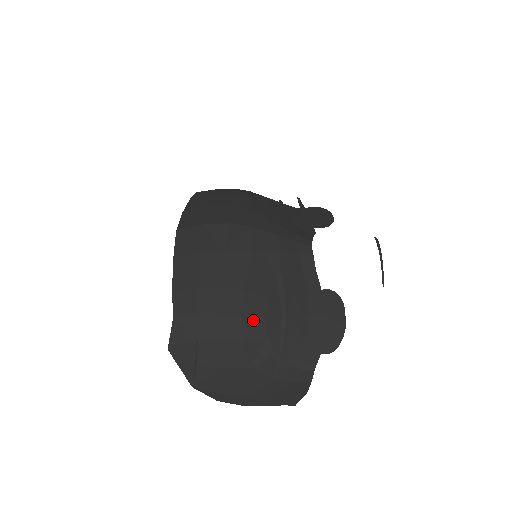
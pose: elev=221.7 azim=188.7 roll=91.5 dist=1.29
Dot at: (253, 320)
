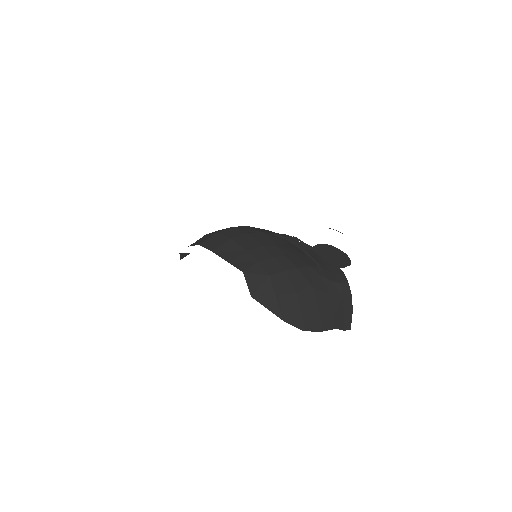
Dot at: (294, 258)
